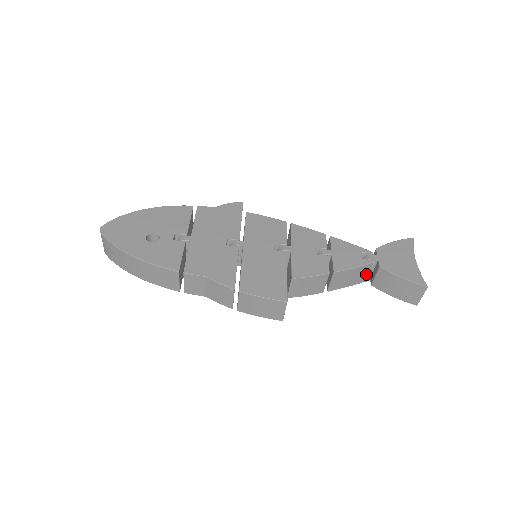
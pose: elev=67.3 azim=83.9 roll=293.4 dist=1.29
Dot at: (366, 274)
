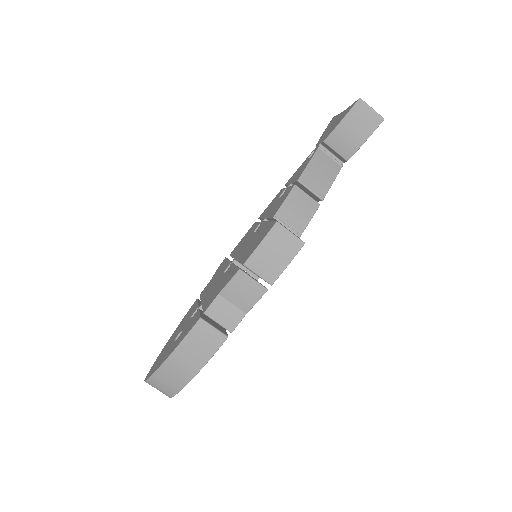
Dot at: (330, 161)
